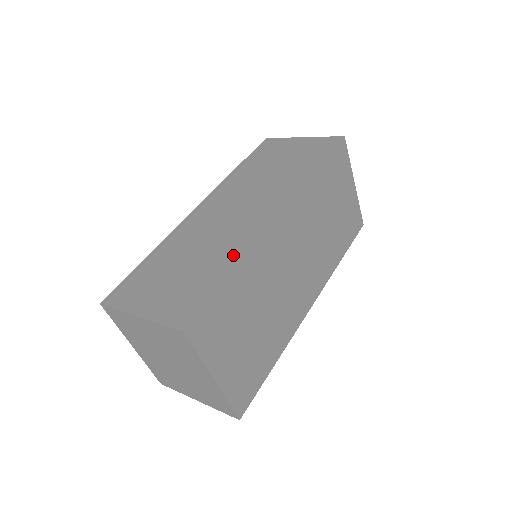
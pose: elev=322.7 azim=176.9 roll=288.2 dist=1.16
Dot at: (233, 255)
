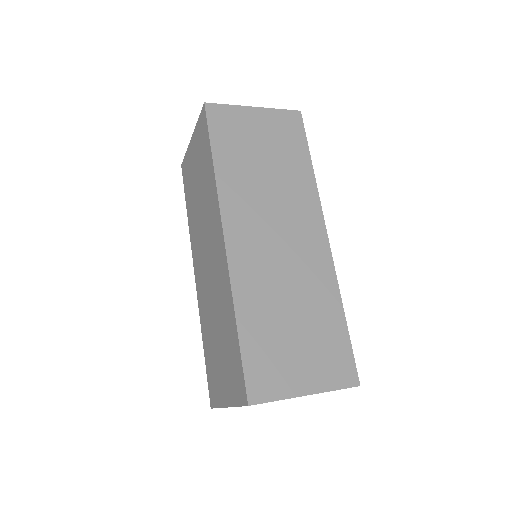
Dot at: (328, 295)
